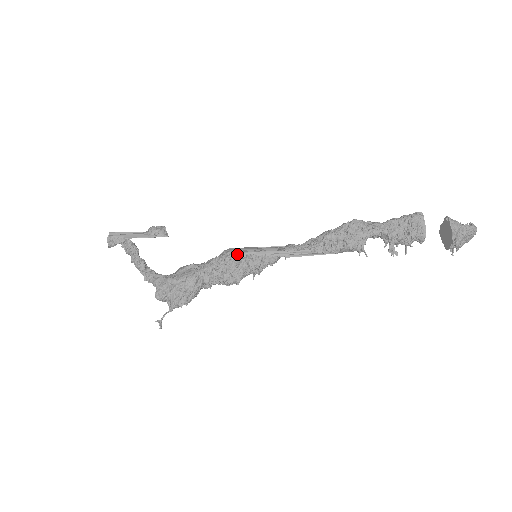
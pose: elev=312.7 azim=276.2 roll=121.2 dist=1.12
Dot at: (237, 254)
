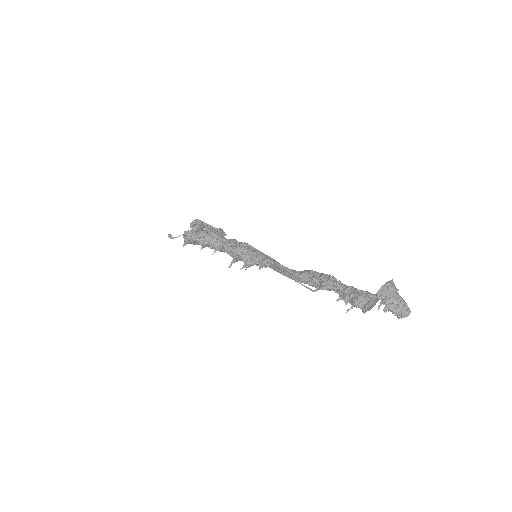
Dot at: occluded
